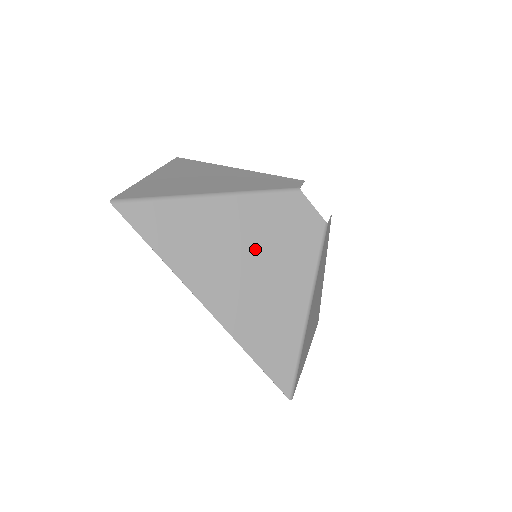
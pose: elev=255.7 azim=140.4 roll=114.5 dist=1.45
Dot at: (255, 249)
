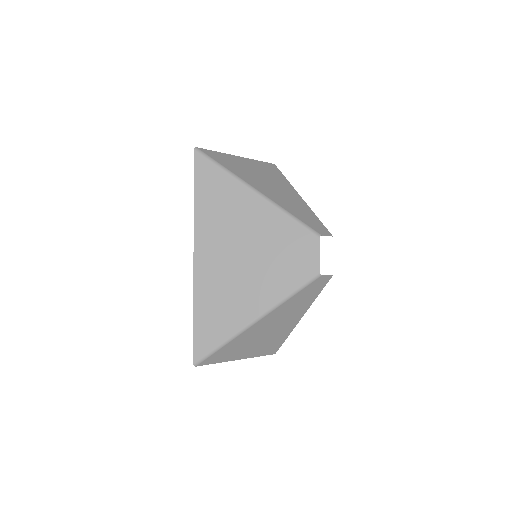
Dot at: (255, 248)
